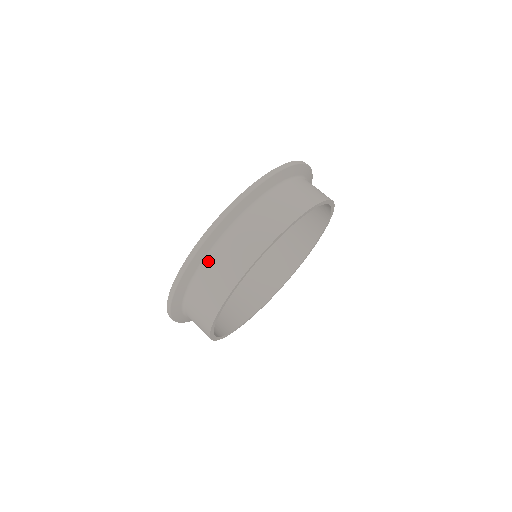
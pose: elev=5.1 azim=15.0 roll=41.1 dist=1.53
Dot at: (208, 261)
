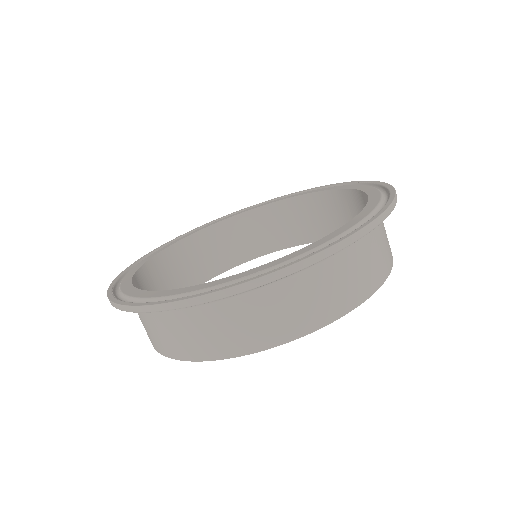
Dot at: occluded
